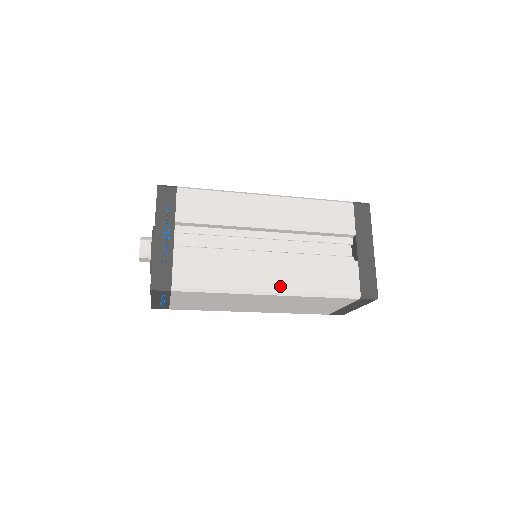
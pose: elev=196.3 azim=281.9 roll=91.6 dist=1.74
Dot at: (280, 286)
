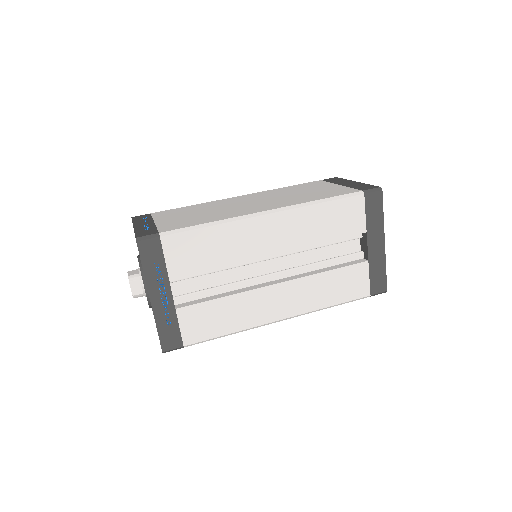
Dot at: (291, 311)
